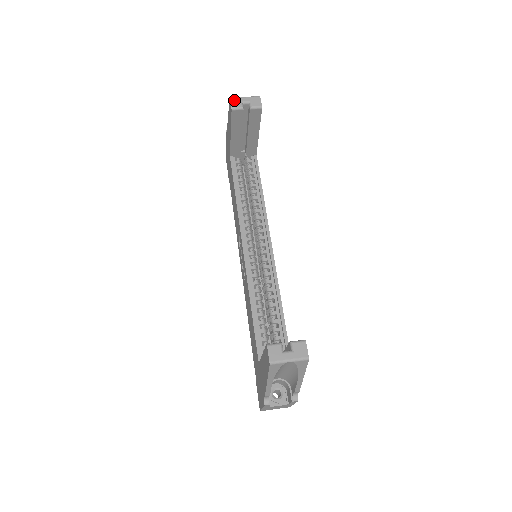
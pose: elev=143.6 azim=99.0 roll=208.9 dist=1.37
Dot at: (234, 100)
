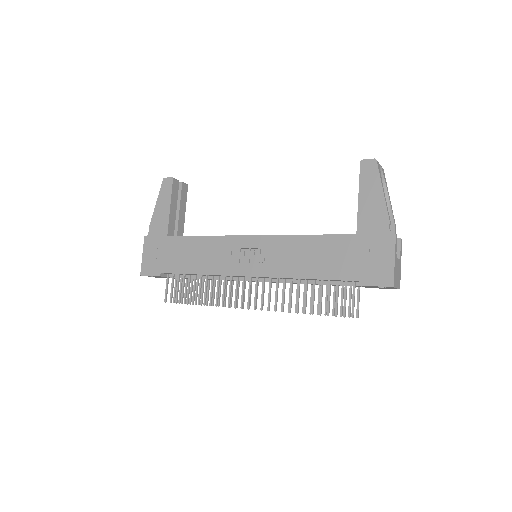
Dot at: (168, 178)
